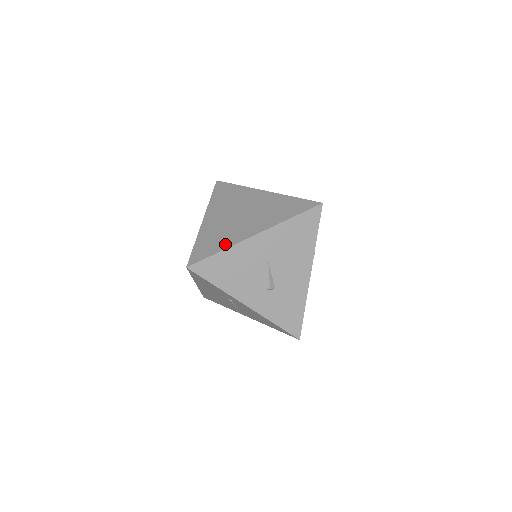
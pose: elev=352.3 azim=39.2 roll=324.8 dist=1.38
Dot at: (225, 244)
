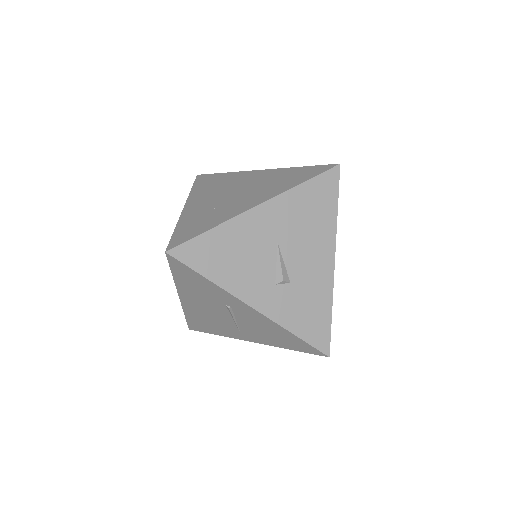
Dot at: (217, 221)
